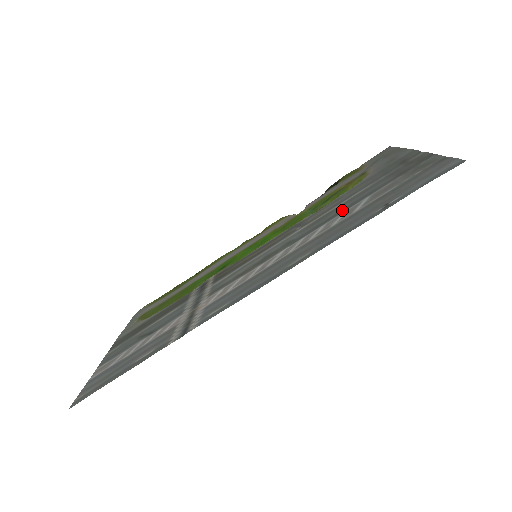
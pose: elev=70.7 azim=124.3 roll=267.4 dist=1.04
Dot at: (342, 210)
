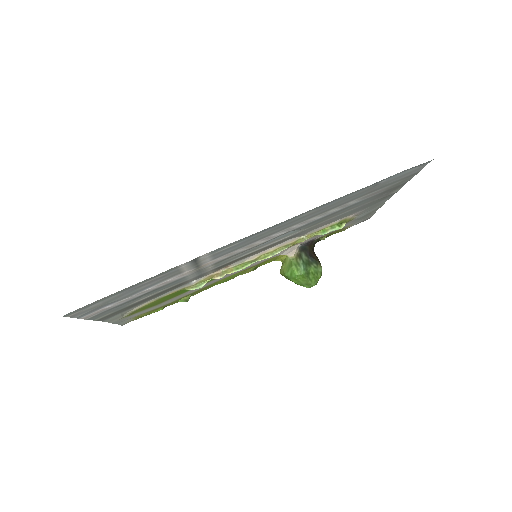
Dot at: (336, 212)
